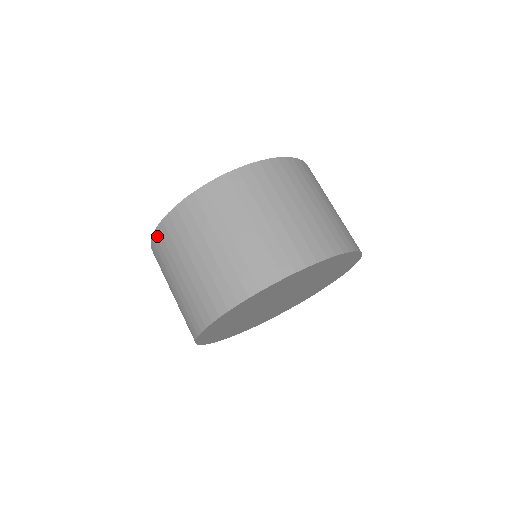
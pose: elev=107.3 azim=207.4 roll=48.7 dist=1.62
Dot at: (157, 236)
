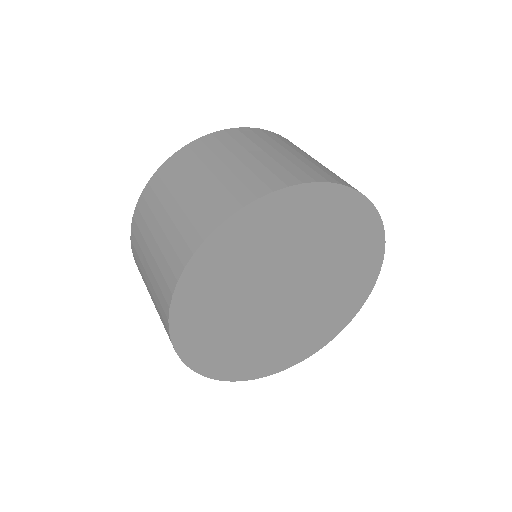
Dot at: (152, 182)
